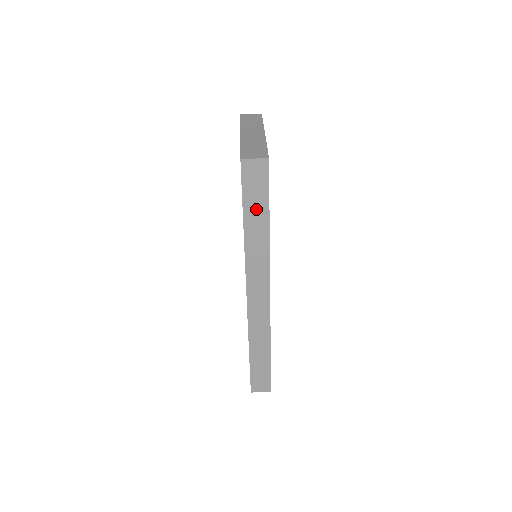
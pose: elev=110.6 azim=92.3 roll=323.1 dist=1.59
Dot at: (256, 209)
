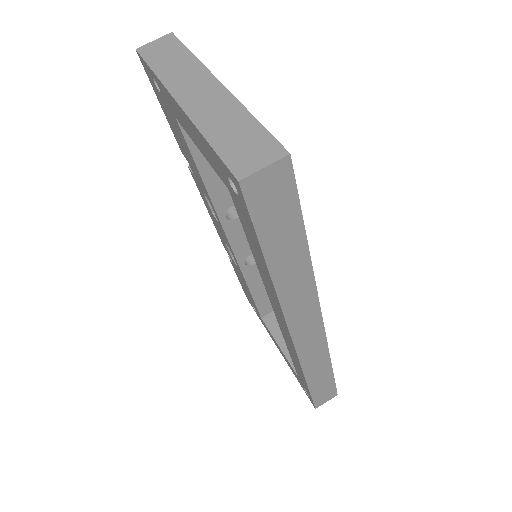
Dot at: (283, 240)
